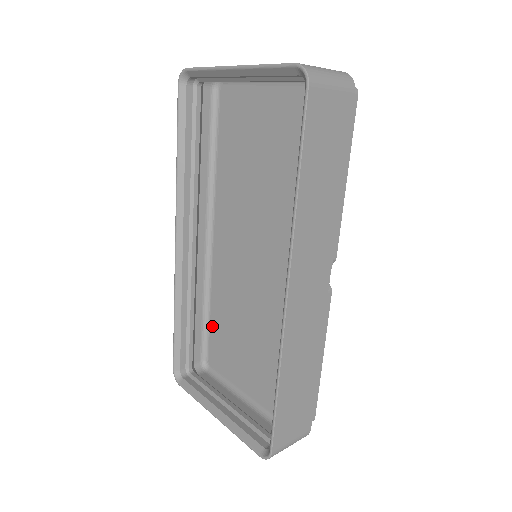
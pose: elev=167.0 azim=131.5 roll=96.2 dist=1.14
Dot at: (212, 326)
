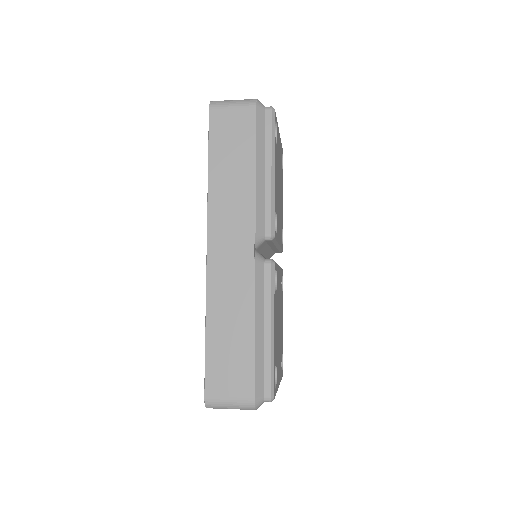
Dot at: occluded
